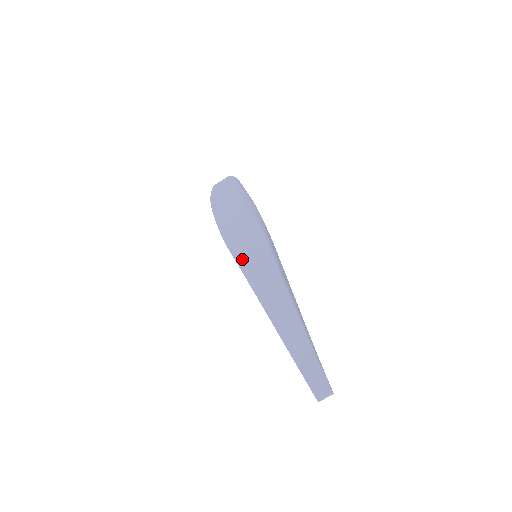
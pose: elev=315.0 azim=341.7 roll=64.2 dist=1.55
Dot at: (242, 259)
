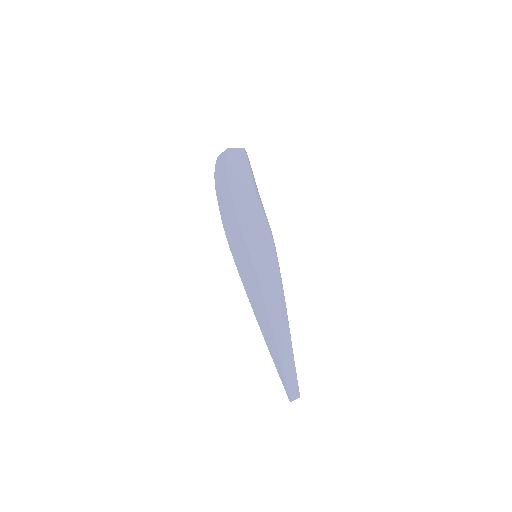
Dot at: (258, 264)
